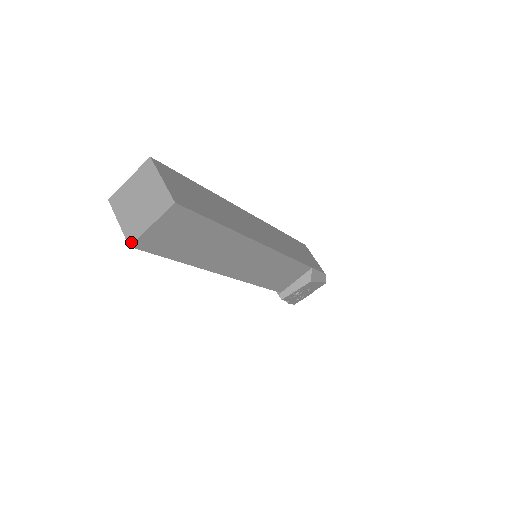
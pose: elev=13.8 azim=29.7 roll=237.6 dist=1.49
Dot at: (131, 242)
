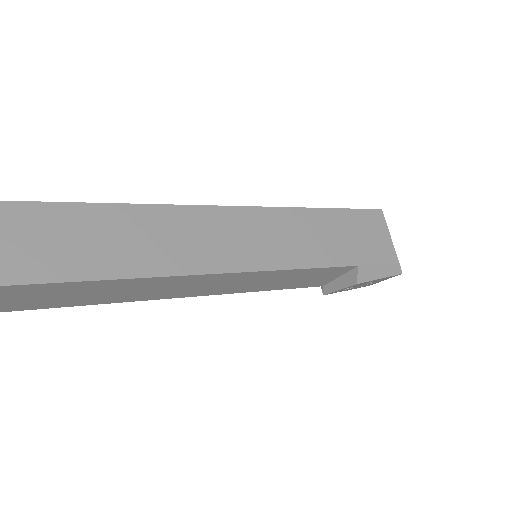
Dot at: out of frame
